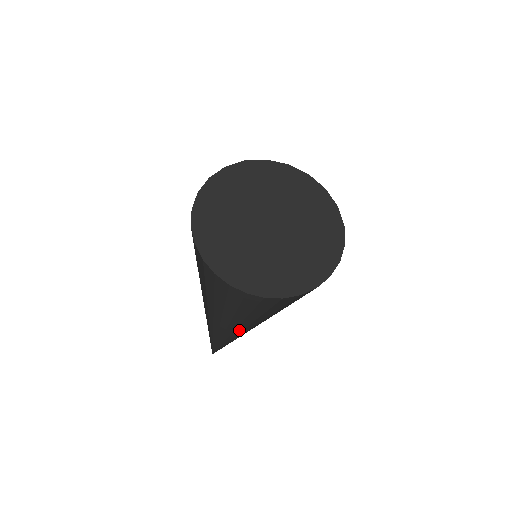
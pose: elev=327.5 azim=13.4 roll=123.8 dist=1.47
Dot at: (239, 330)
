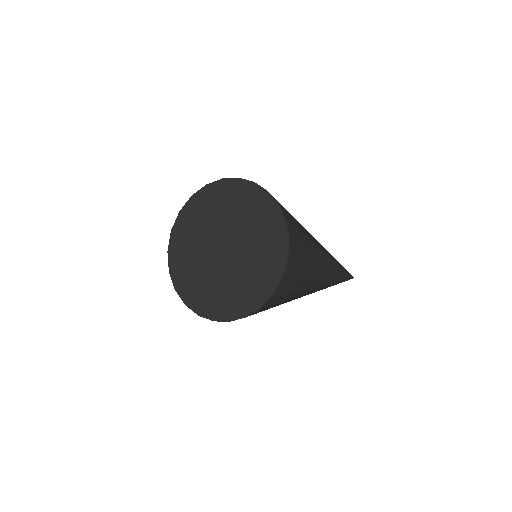
Dot at: (325, 276)
